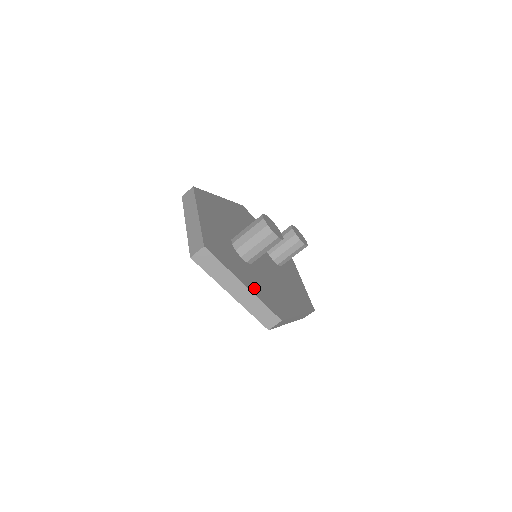
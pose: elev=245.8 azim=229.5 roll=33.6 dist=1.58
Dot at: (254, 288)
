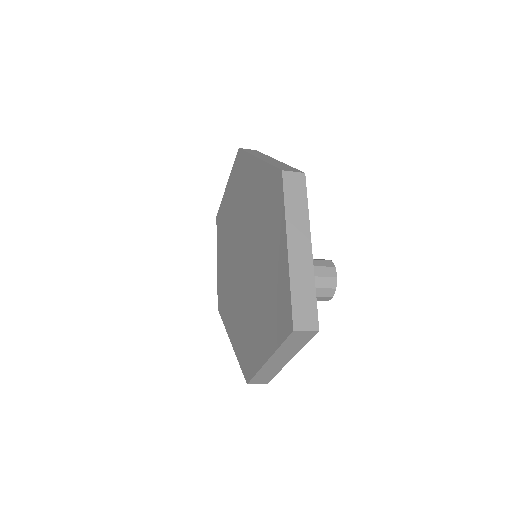
Dot at: occluded
